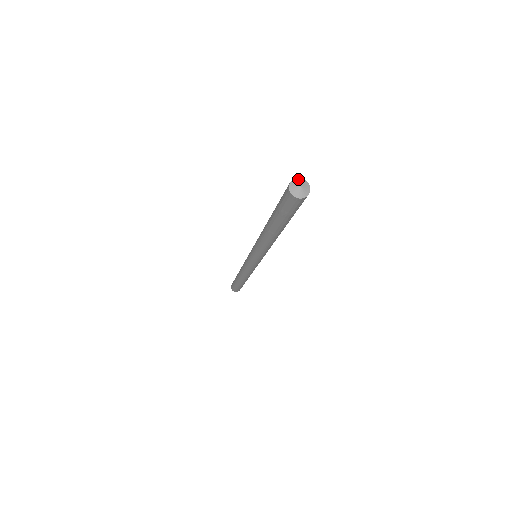
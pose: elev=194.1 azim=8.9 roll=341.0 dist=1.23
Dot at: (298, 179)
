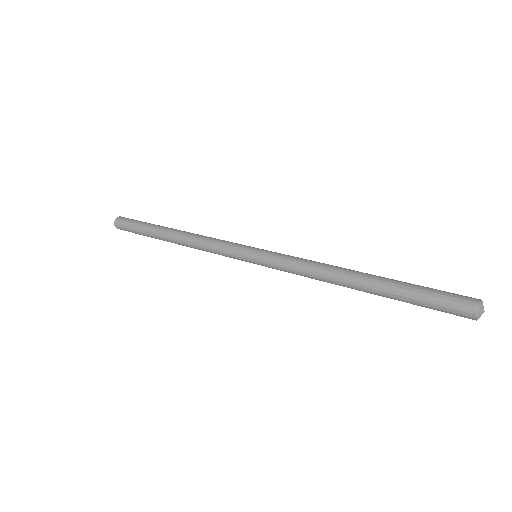
Dot at: (481, 304)
